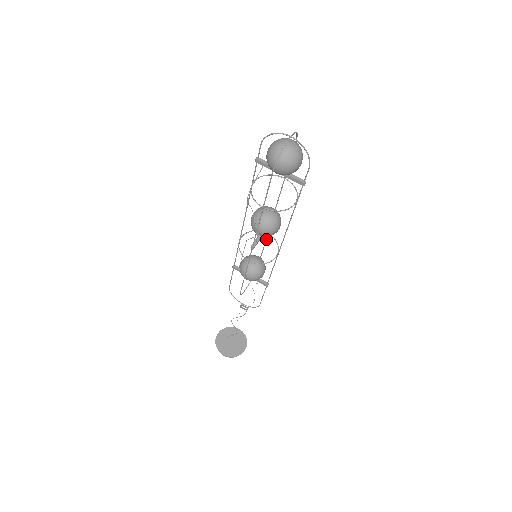
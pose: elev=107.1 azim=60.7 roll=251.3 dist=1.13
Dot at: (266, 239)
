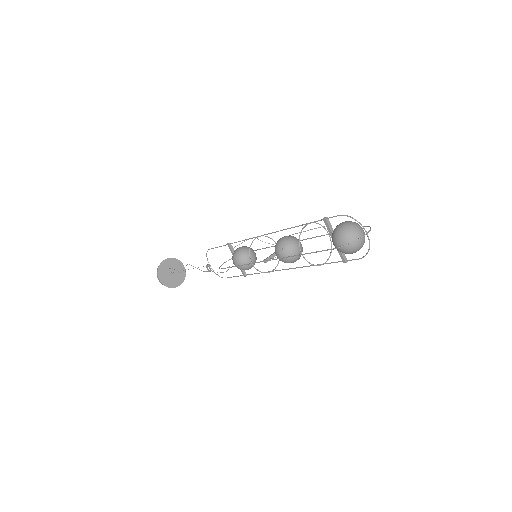
Dot at: occluded
